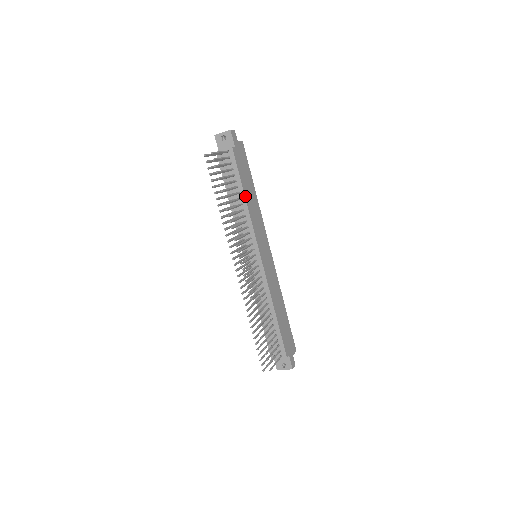
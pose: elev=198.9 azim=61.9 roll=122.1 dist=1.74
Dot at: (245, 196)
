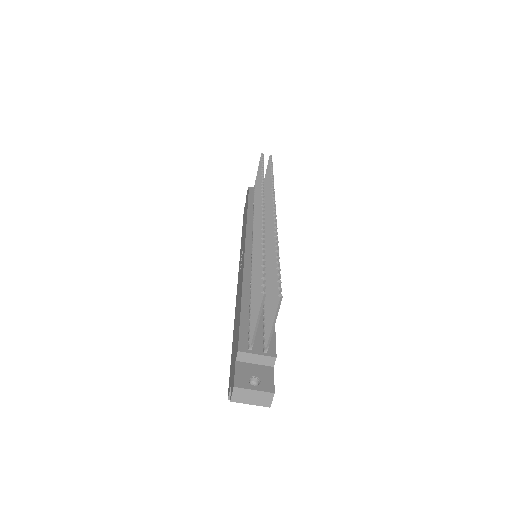
Dot at: occluded
